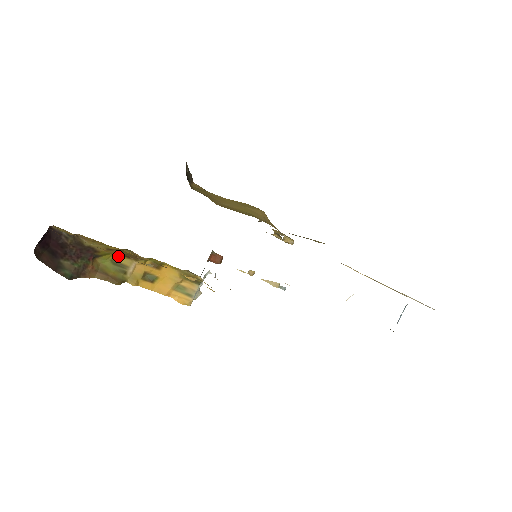
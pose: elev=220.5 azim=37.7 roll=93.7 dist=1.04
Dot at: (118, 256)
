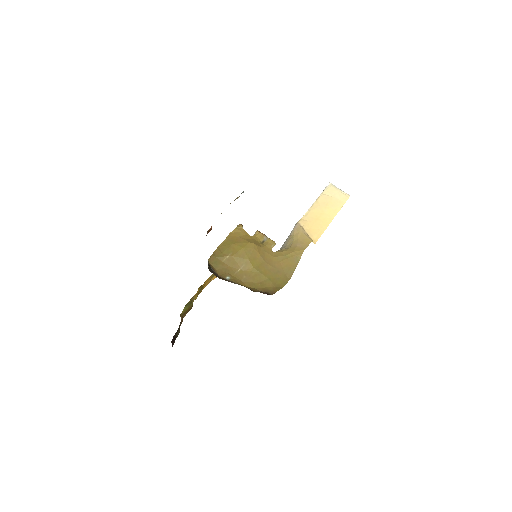
Dot at: (187, 303)
